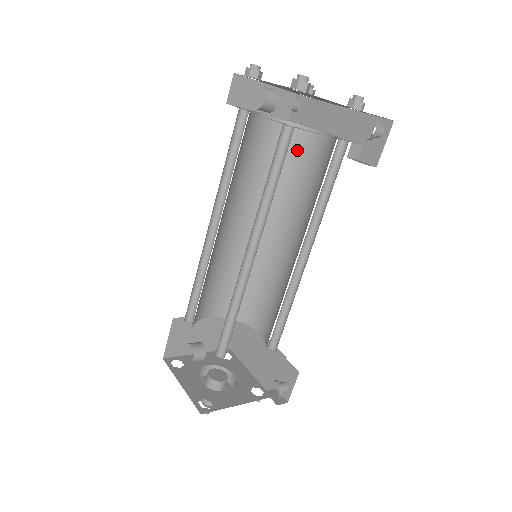
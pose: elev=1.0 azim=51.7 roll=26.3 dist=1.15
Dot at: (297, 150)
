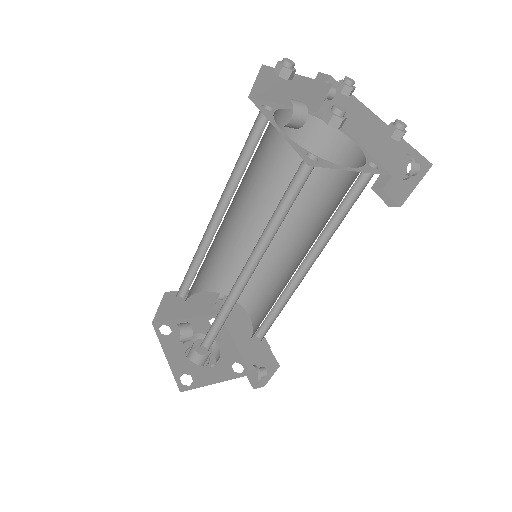
Dot at: (321, 151)
